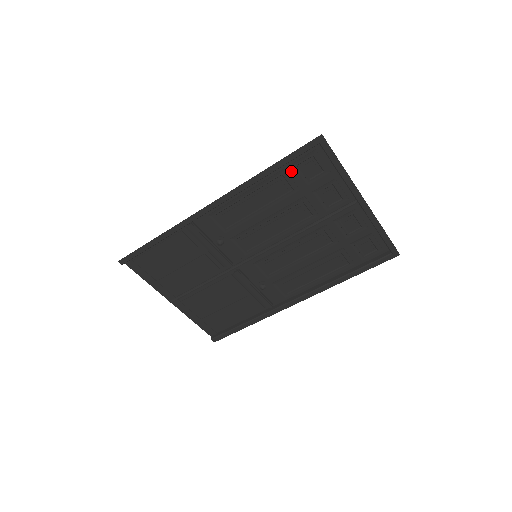
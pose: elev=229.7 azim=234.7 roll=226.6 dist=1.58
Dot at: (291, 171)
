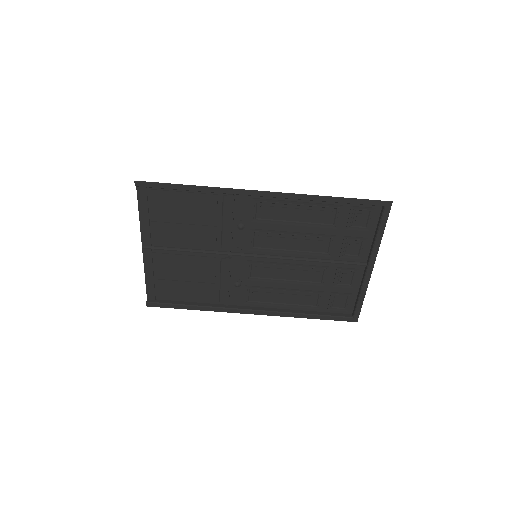
Dot at: (345, 211)
